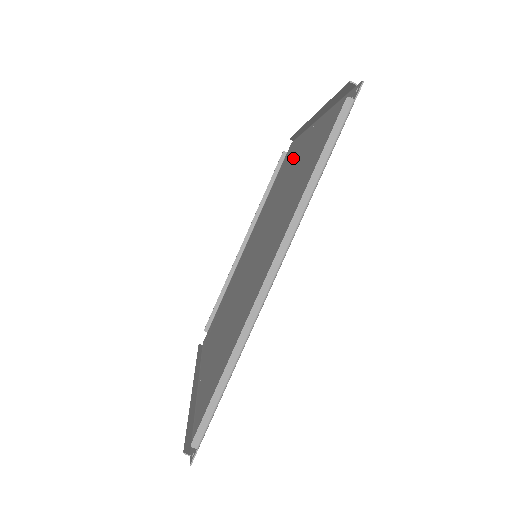
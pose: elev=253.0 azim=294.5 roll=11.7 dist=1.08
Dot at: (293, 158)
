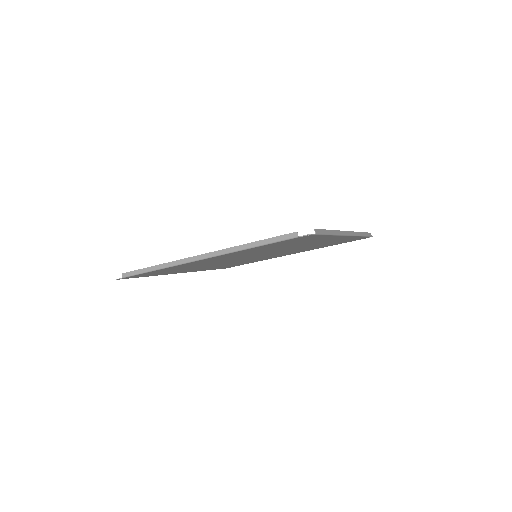
Dot at: (262, 259)
